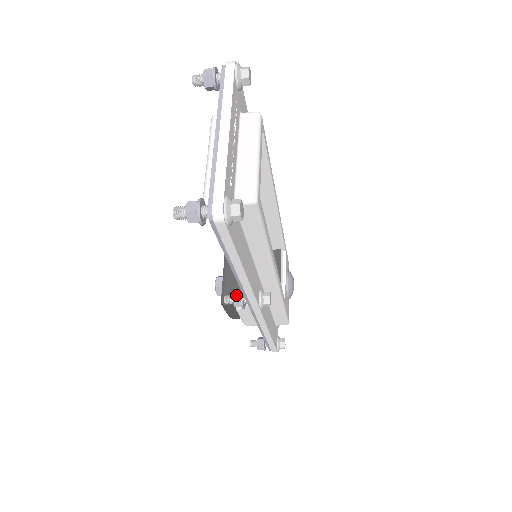
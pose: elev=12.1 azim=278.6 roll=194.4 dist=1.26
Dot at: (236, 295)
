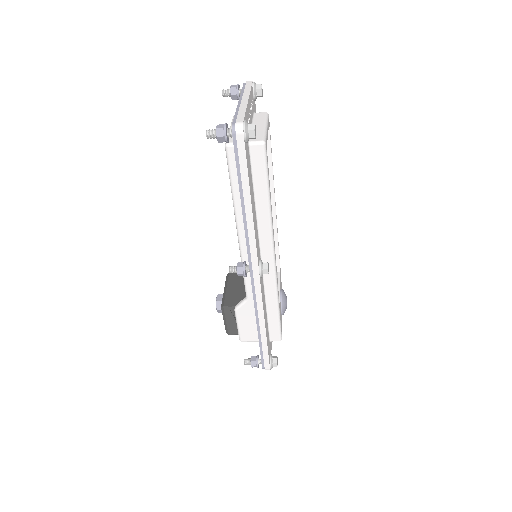
Dot at: (239, 263)
